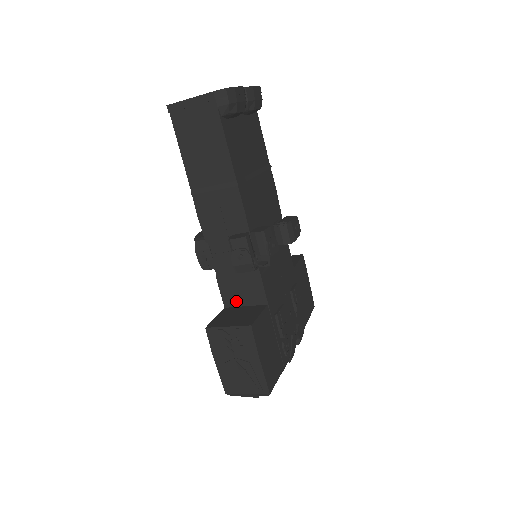
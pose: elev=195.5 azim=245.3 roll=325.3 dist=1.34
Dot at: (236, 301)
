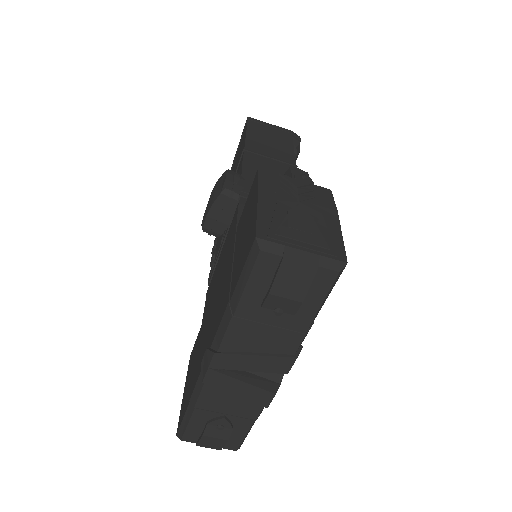
Dot at: occluded
